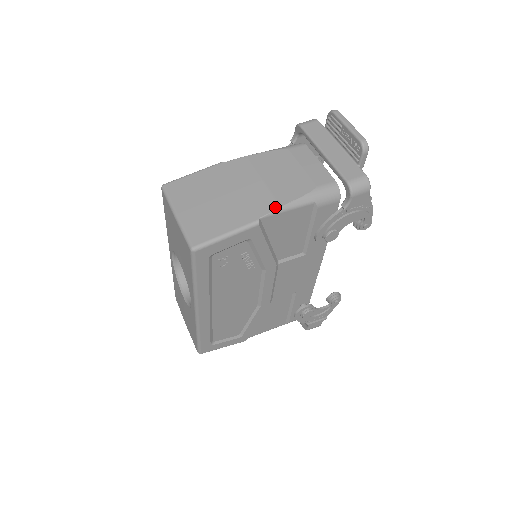
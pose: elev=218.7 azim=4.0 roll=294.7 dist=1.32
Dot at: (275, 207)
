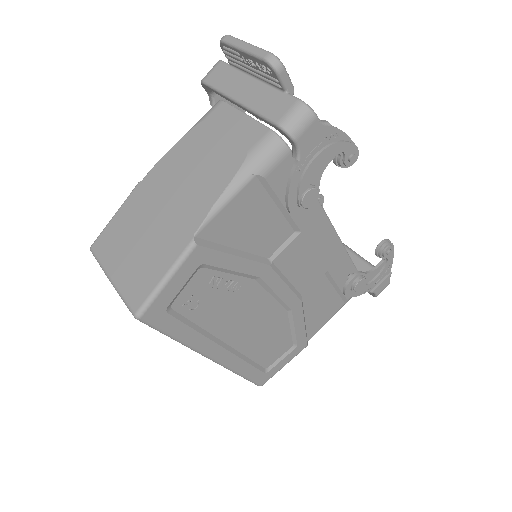
Dot at: (206, 211)
